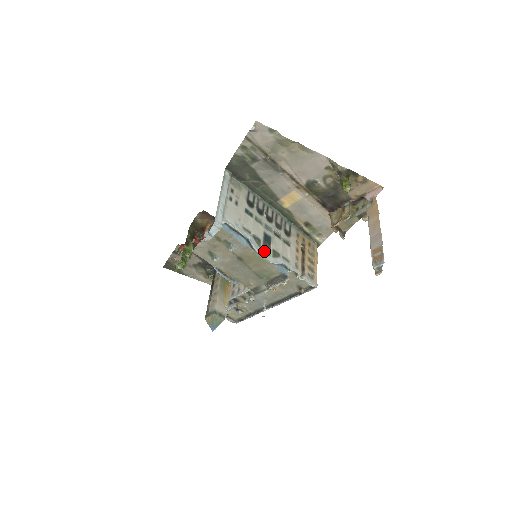
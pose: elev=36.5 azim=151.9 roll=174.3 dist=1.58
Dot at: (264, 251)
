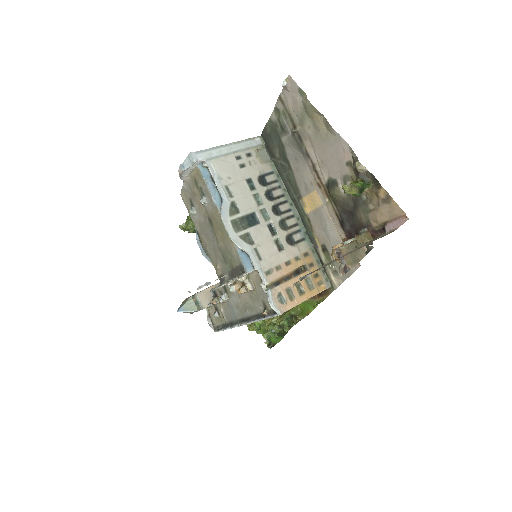
Dot at: (232, 223)
